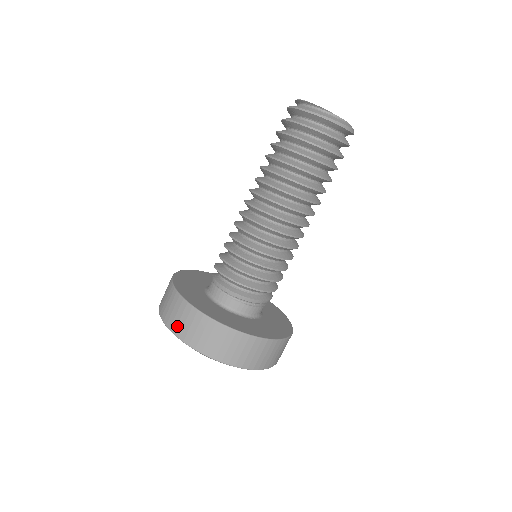
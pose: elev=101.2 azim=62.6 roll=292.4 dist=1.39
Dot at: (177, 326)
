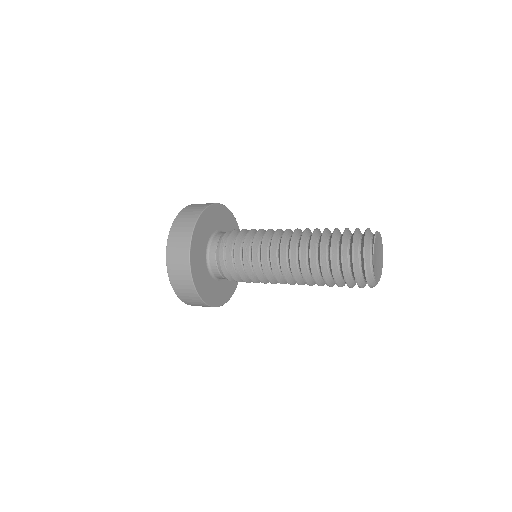
Dot at: (172, 253)
